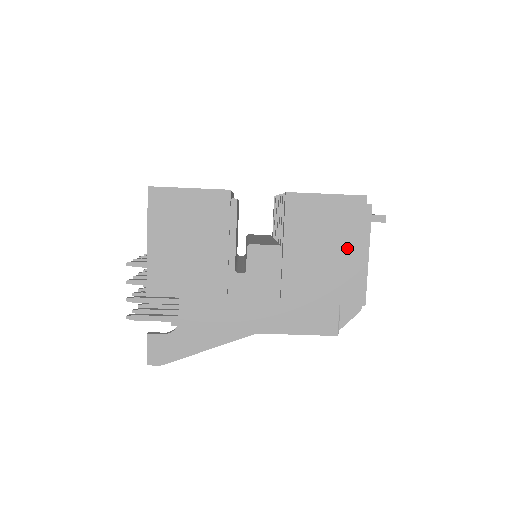
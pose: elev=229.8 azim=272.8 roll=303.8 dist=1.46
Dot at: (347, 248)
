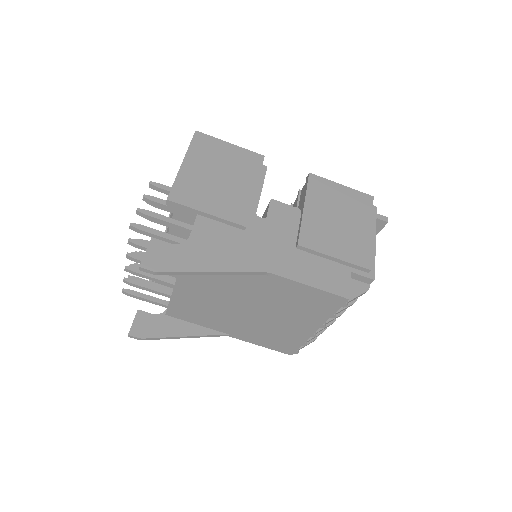
Dot at: (358, 226)
